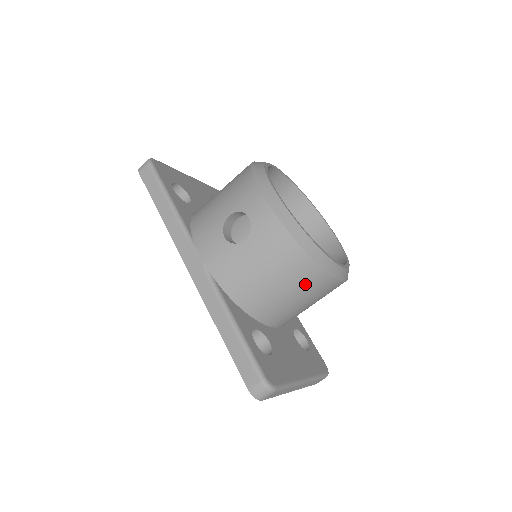
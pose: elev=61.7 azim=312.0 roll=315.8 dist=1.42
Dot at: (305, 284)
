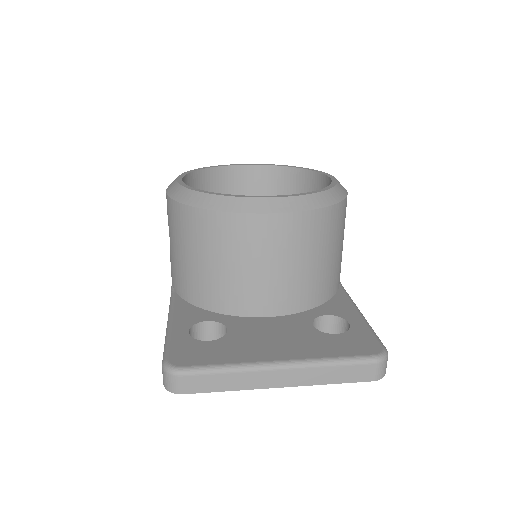
Dot at: (220, 241)
